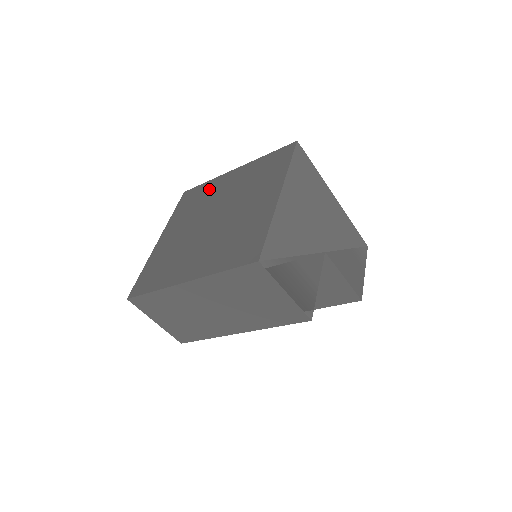
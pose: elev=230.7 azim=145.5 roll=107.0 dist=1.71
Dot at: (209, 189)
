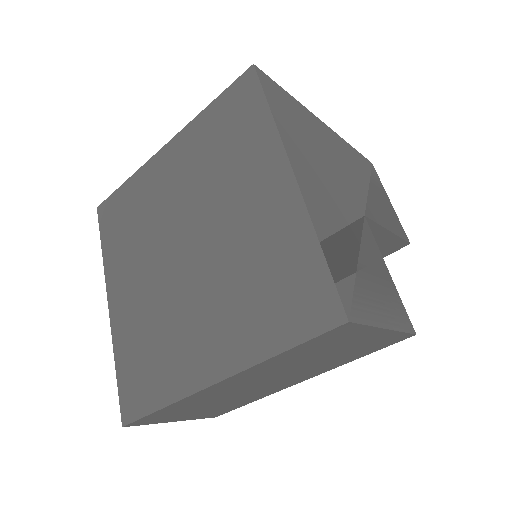
Dot at: (140, 193)
